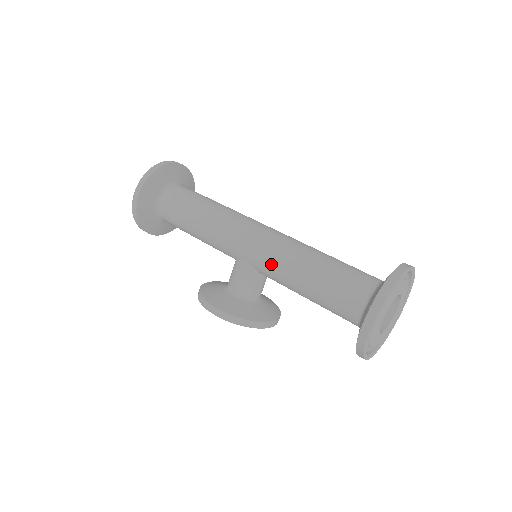
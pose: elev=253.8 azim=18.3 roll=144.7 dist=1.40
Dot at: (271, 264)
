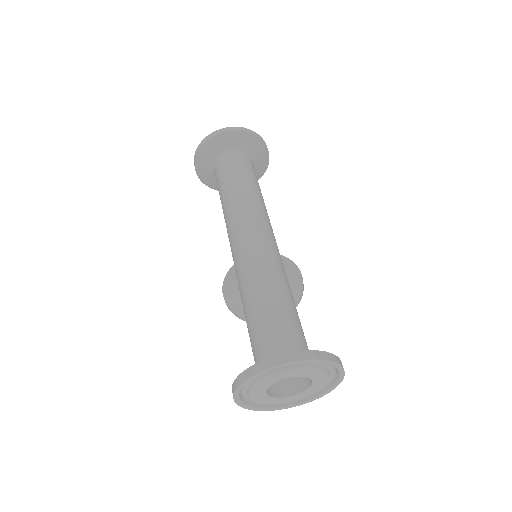
Dot at: occluded
